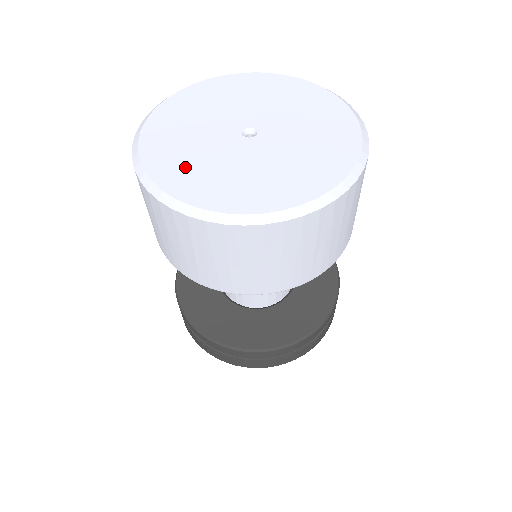
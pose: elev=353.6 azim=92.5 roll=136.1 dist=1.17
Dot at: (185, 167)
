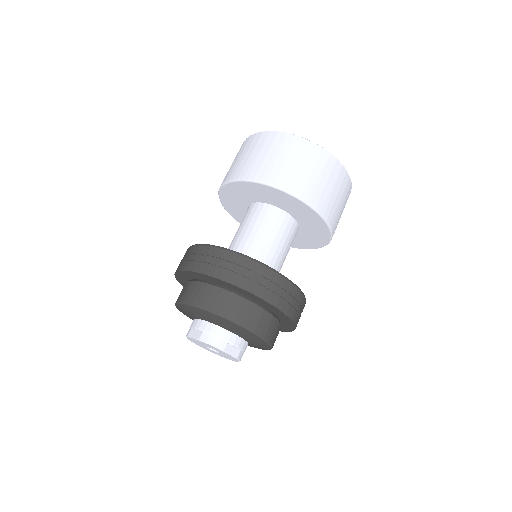
Dot at: occluded
